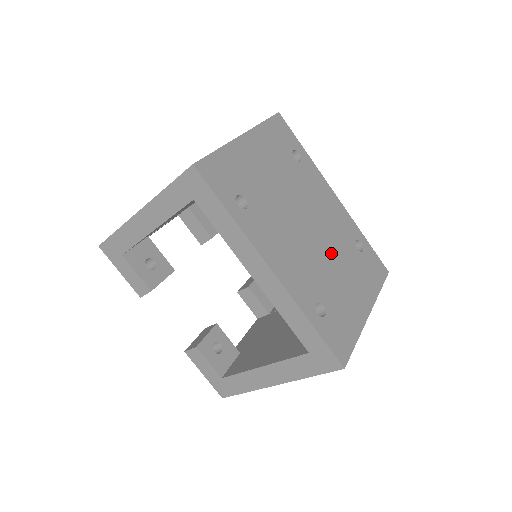
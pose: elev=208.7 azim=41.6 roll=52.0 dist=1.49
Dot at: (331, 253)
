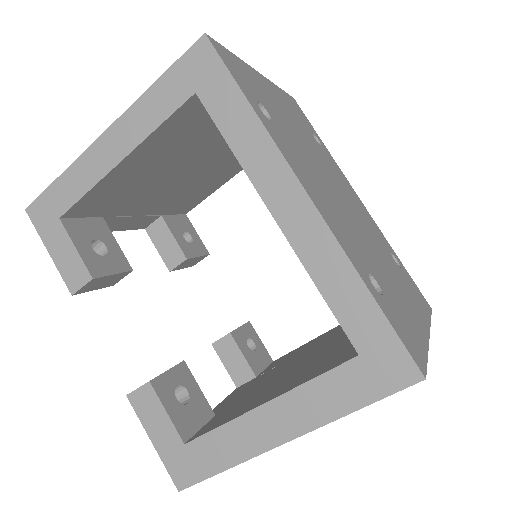
Dot at: (370, 241)
